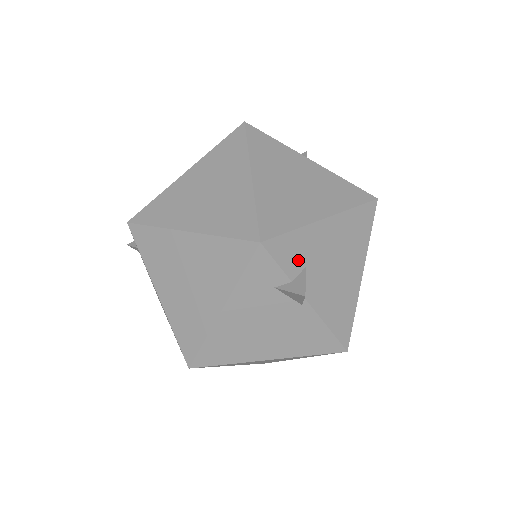
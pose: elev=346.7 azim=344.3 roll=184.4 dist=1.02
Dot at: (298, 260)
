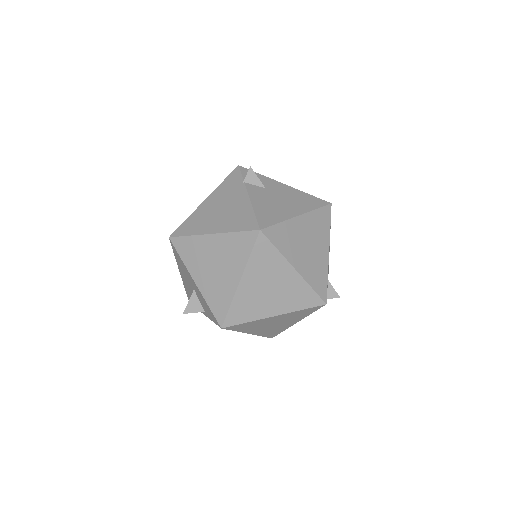
Dot at: occluded
